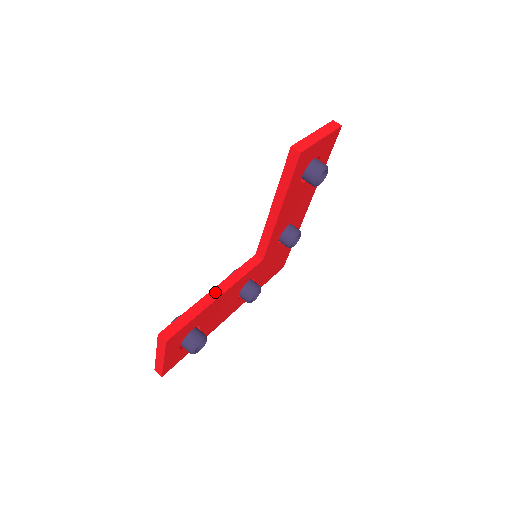
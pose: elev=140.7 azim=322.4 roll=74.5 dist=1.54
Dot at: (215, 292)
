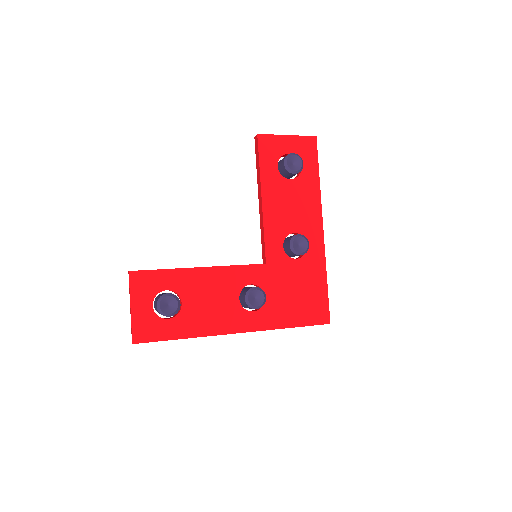
Dot at: occluded
